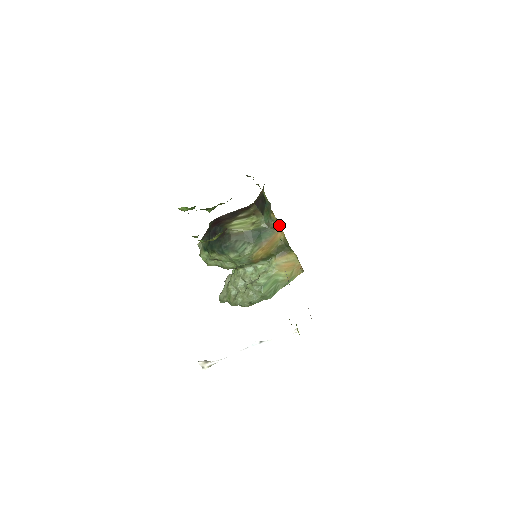
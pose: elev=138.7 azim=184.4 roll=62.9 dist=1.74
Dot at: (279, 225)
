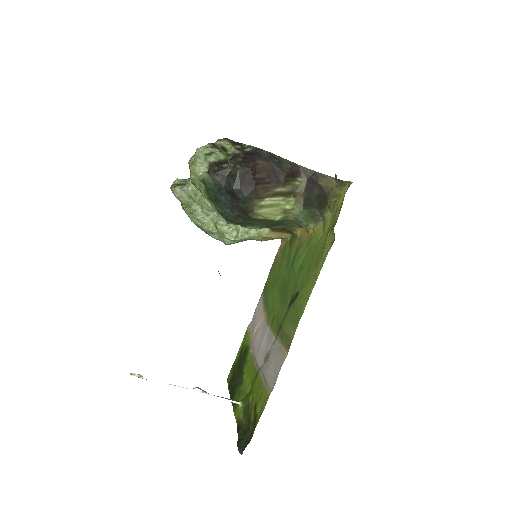
Dot at: (307, 231)
